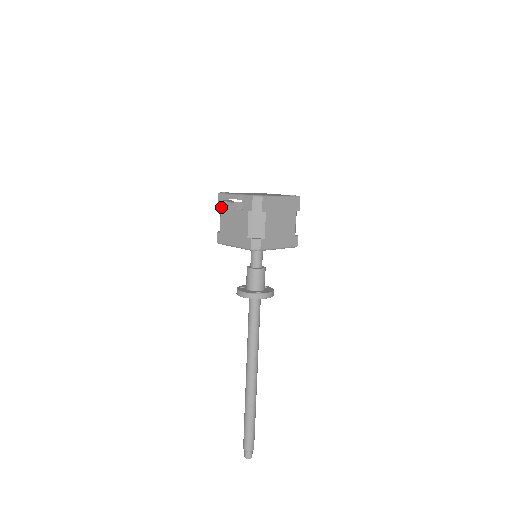
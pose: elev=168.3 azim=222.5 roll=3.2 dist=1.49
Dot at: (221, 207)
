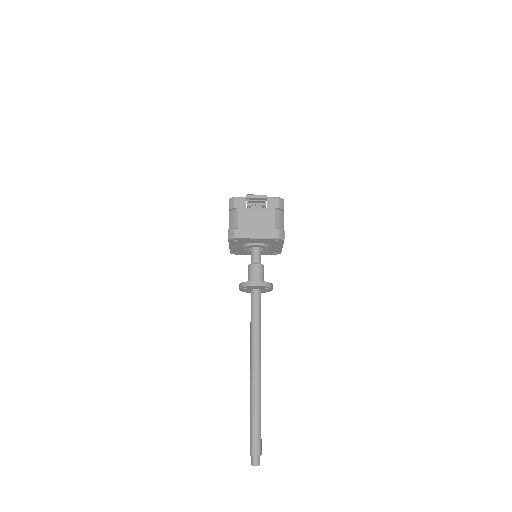
Dot at: (239, 207)
